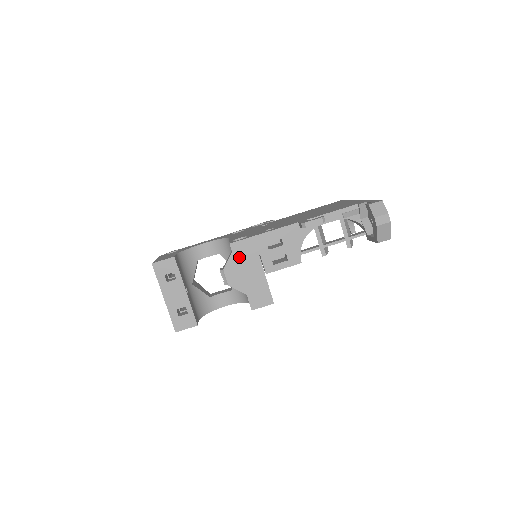
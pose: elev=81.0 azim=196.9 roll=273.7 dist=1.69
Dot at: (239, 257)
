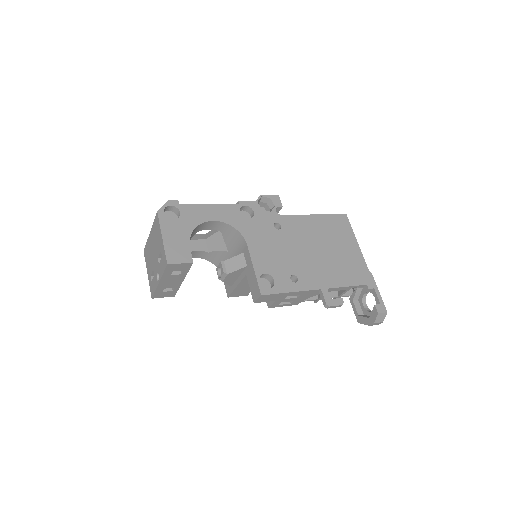
Dot at: (260, 301)
